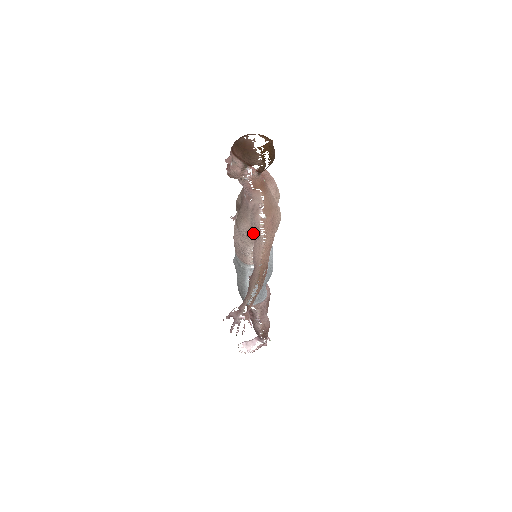
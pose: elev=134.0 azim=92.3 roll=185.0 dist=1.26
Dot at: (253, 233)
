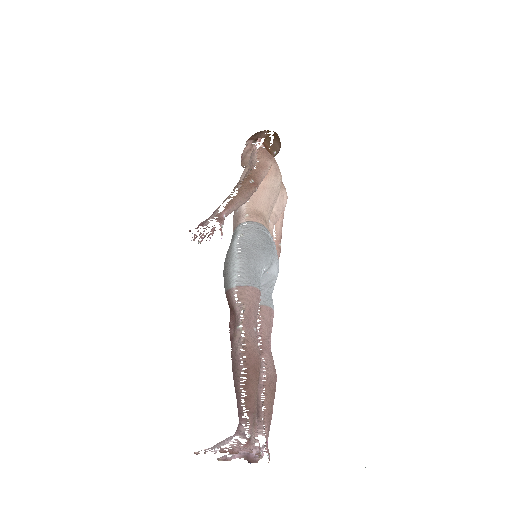
Dot at: occluded
